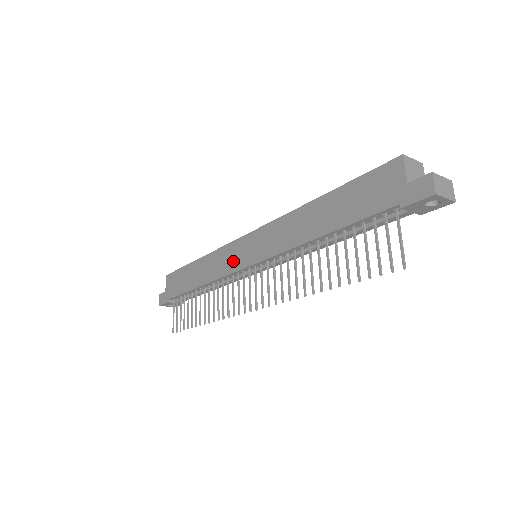
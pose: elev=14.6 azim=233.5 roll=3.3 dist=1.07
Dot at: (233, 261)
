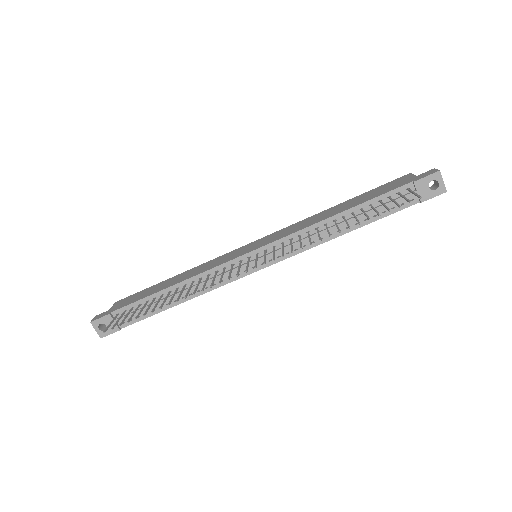
Dot at: (231, 256)
